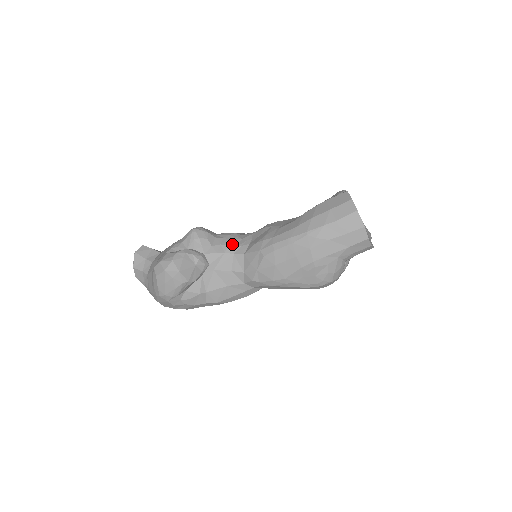
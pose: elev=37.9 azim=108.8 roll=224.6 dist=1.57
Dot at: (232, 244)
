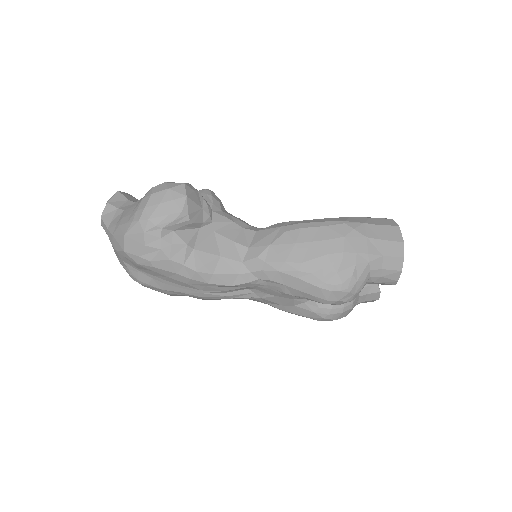
Dot at: (243, 221)
